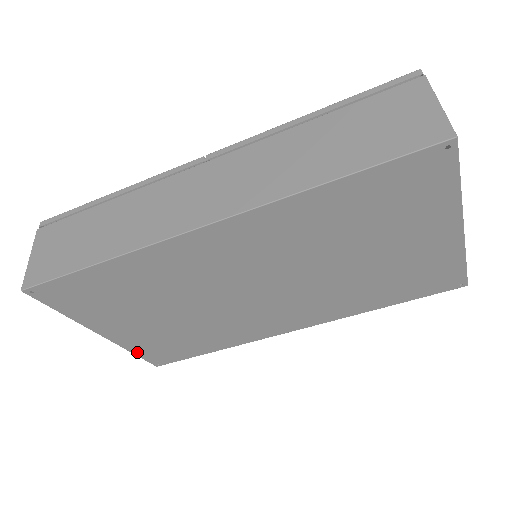
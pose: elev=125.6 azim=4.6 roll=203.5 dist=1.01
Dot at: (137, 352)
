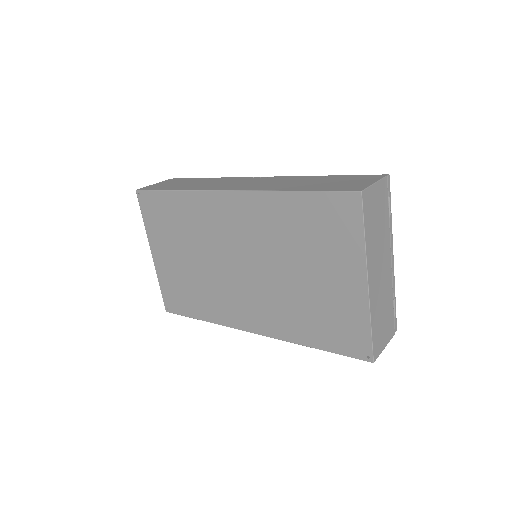
Dot at: (162, 286)
